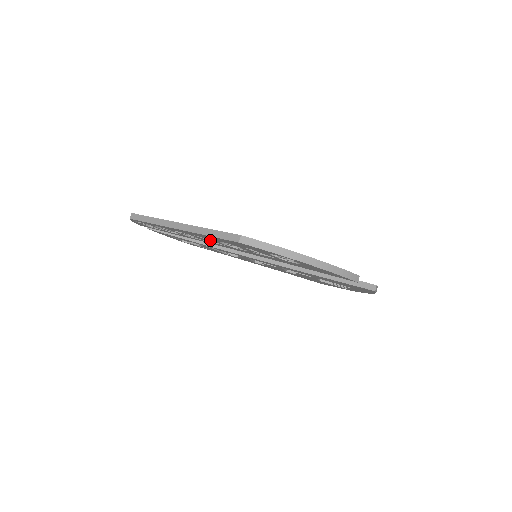
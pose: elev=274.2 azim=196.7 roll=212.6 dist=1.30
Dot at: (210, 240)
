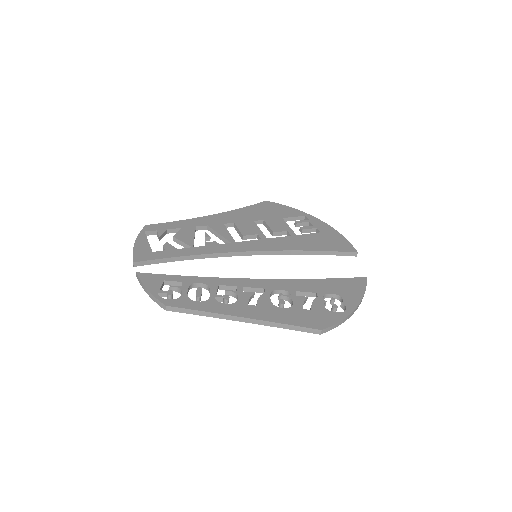
Dot at: occluded
